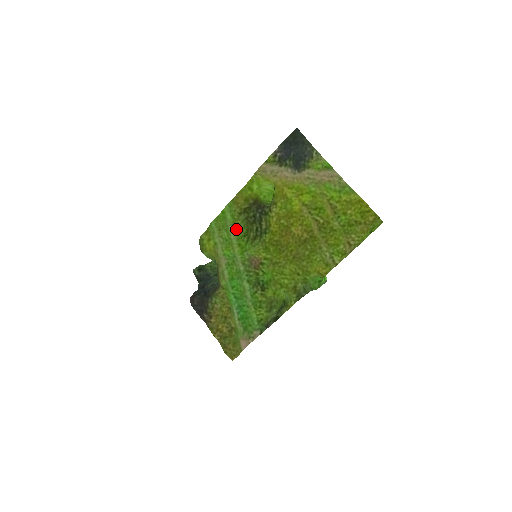
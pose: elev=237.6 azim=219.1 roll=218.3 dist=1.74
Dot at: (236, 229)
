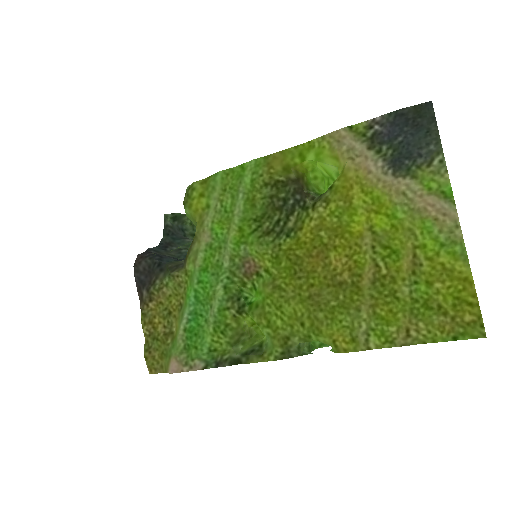
Dot at: (248, 203)
